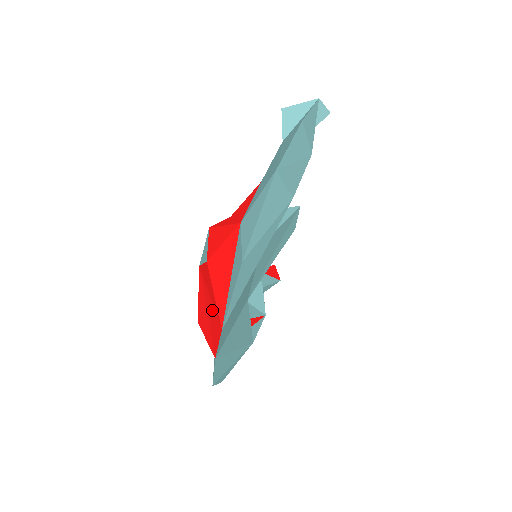
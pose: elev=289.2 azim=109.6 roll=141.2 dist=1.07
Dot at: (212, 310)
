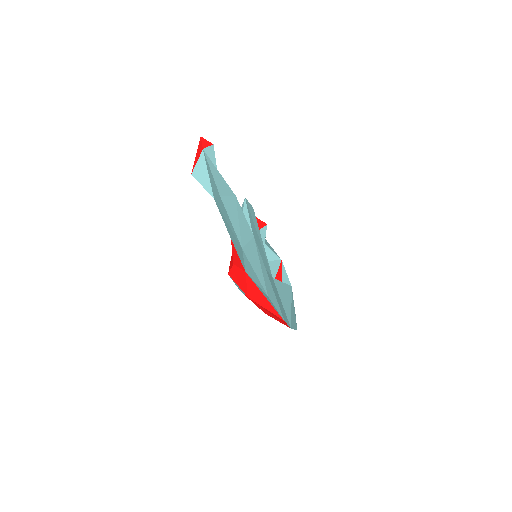
Dot at: (270, 312)
